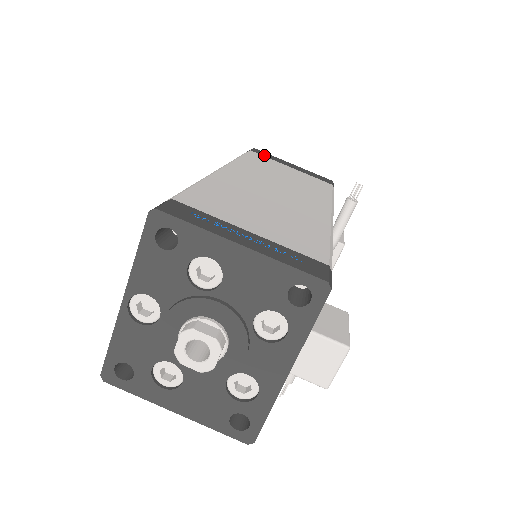
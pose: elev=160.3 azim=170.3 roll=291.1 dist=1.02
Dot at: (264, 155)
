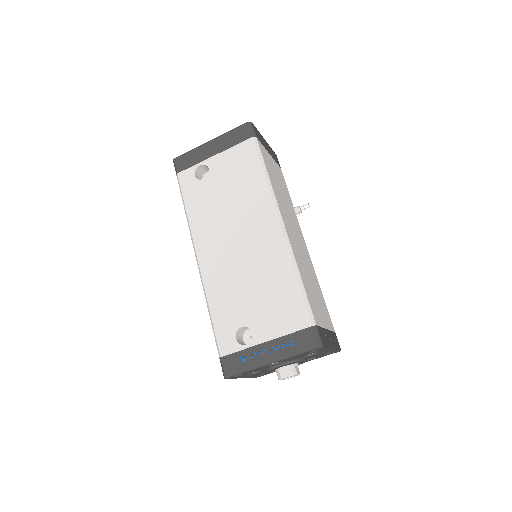
Dot at: (260, 140)
